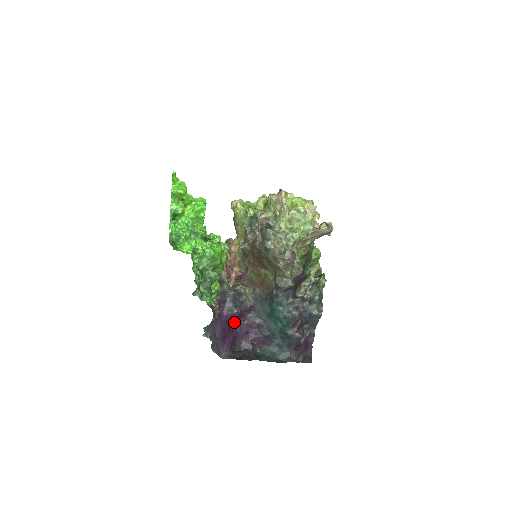
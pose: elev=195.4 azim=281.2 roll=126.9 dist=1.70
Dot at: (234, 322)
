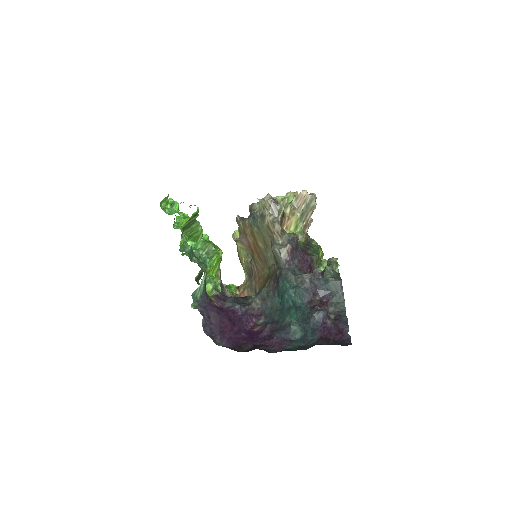
Dot at: (238, 322)
